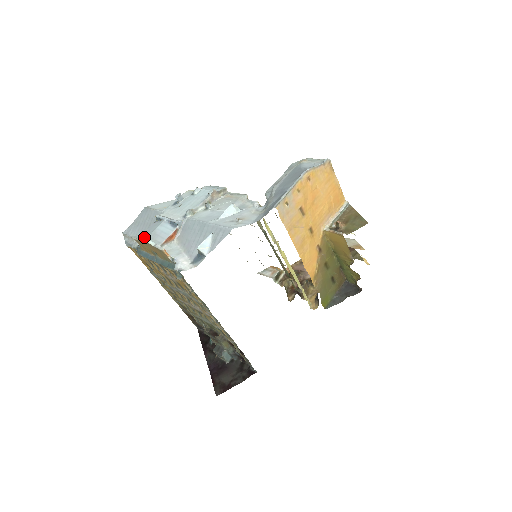
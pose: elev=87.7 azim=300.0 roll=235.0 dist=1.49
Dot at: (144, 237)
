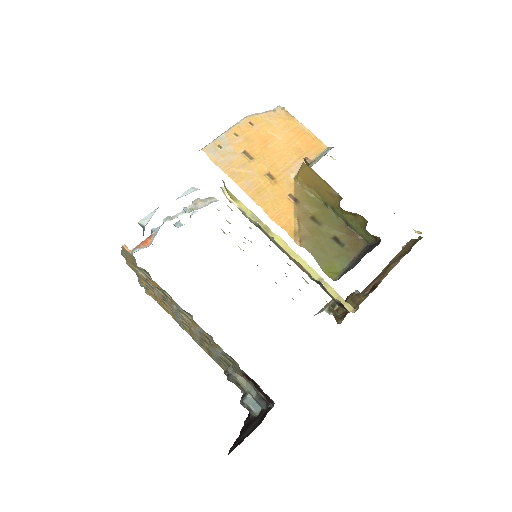
Dot at: occluded
